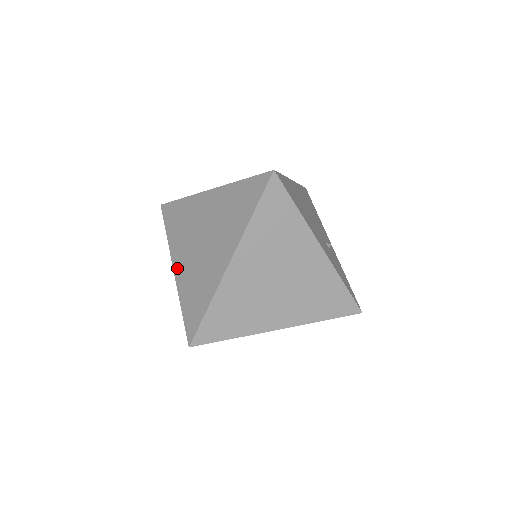
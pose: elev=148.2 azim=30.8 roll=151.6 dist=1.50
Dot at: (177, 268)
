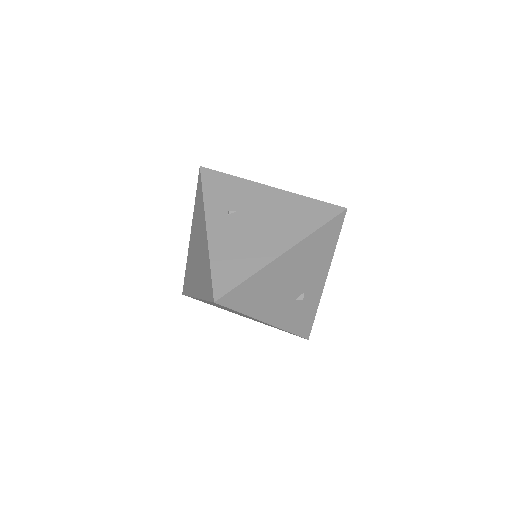
Dot at: (190, 240)
